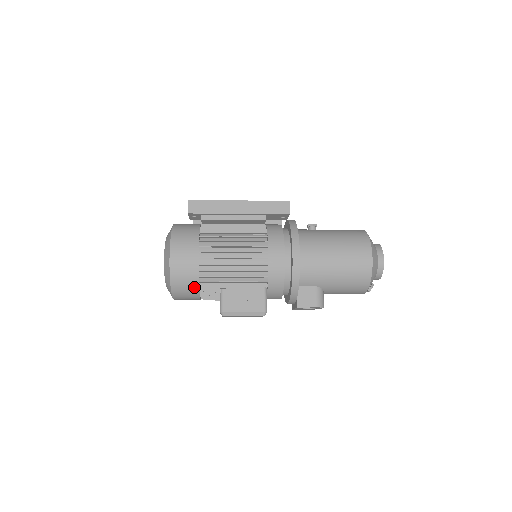
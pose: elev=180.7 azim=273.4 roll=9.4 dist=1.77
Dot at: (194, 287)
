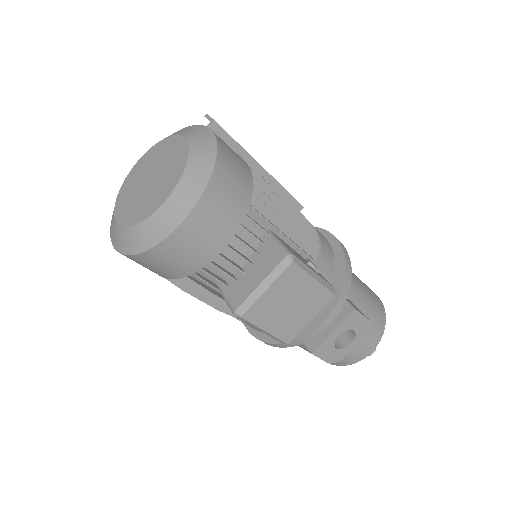
Dot at: (244, 197)
